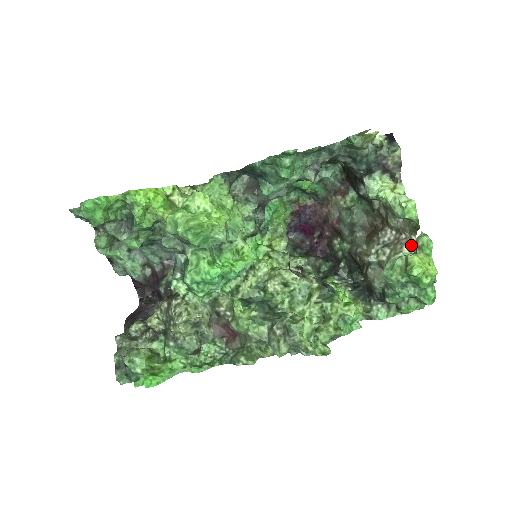
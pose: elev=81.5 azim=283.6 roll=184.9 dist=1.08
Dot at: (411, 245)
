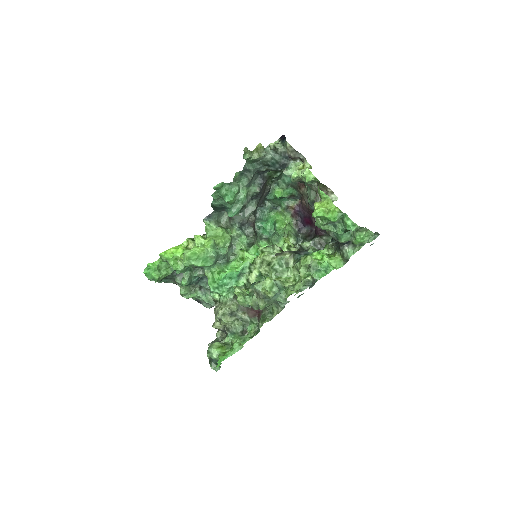
Dot at: (330, 196)
